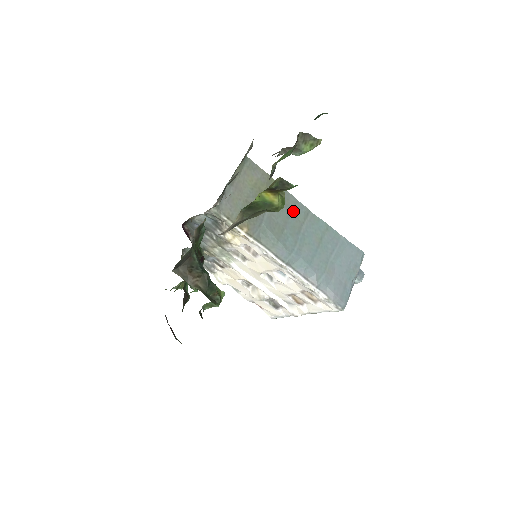
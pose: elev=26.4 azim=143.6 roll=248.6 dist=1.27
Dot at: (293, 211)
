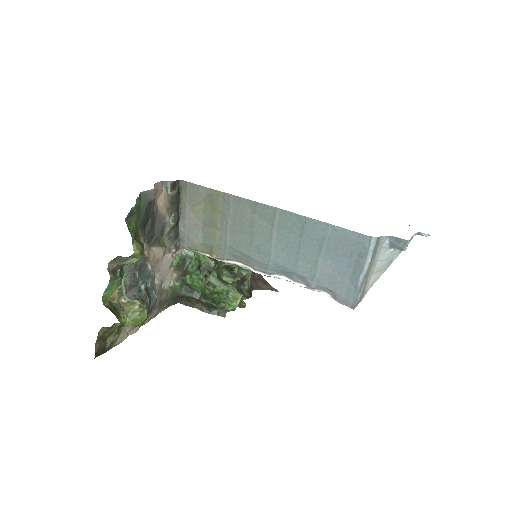
Dot at: (256, 216)
